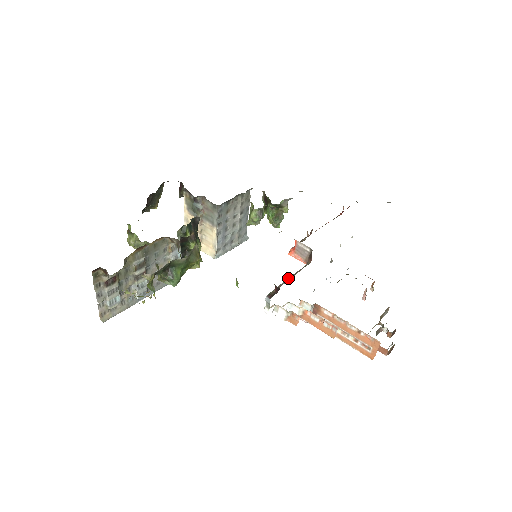
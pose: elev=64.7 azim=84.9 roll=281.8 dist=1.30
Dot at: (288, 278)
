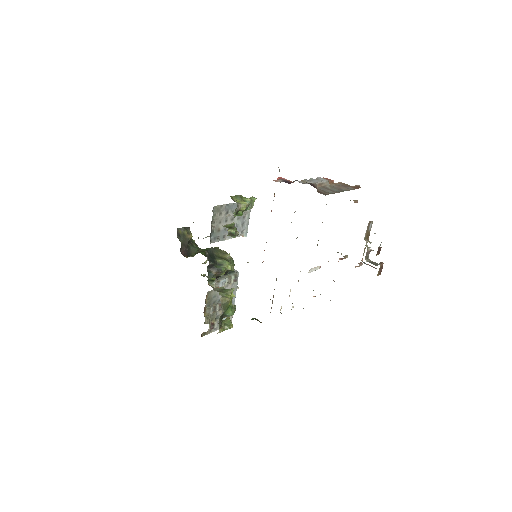
Dot at: (273, 297)
